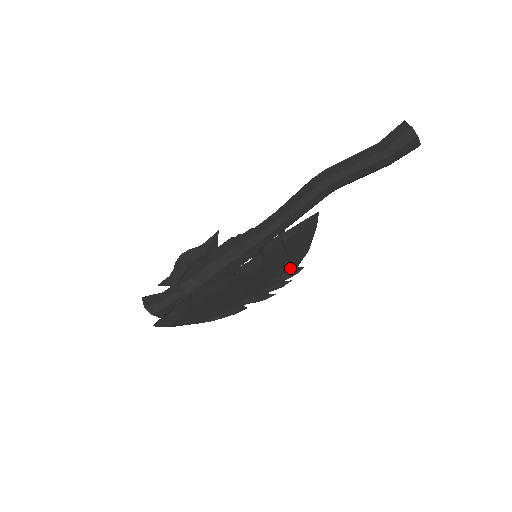
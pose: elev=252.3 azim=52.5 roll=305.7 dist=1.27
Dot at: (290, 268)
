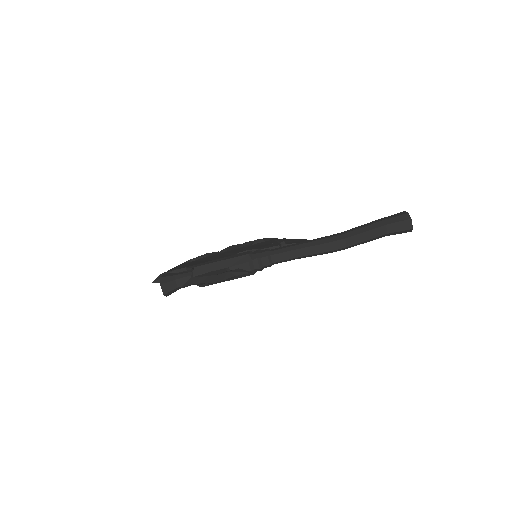
Dot at: occluded
